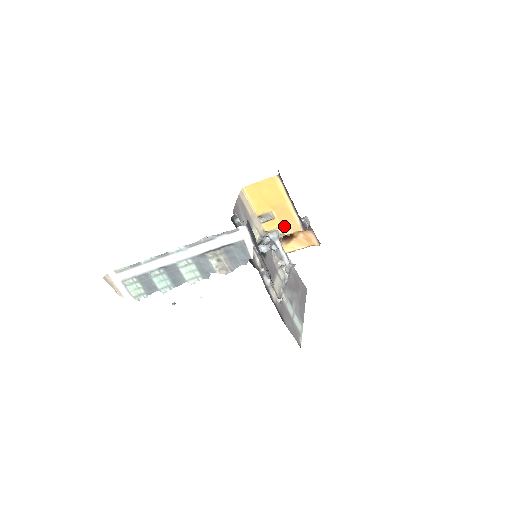
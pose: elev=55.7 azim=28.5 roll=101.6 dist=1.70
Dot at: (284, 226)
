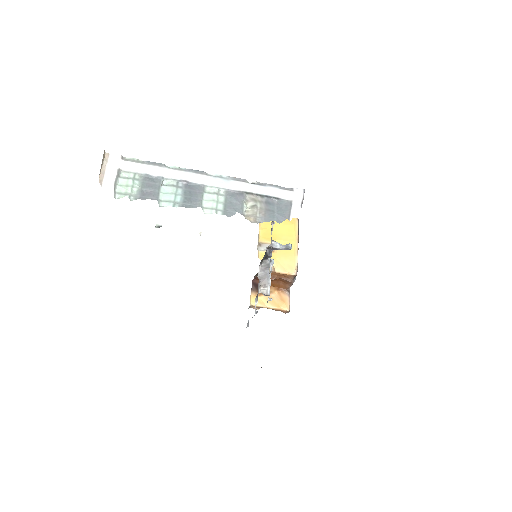
Dot at: (278, 263)
